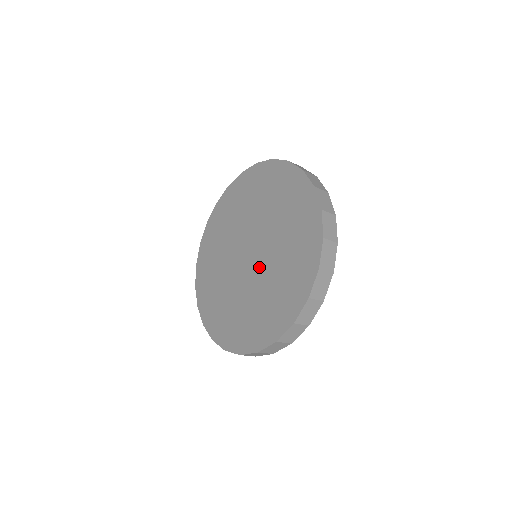
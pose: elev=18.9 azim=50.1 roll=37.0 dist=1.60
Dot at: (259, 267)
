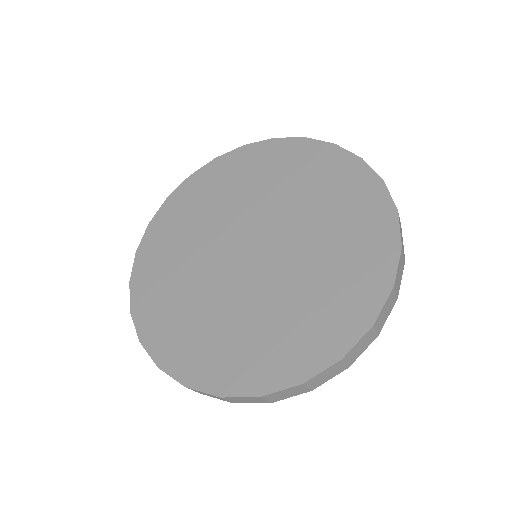
Dot at: (247, 281)
